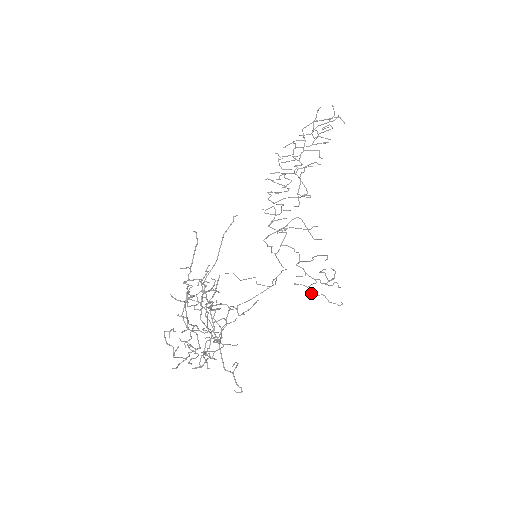
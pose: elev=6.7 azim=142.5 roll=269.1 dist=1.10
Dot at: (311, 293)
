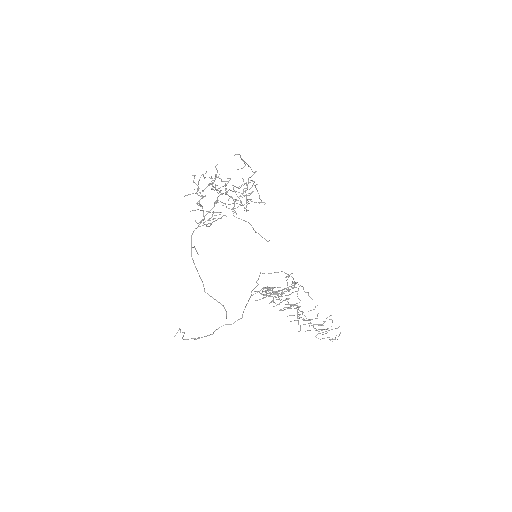
Dot at: (262, 291)
